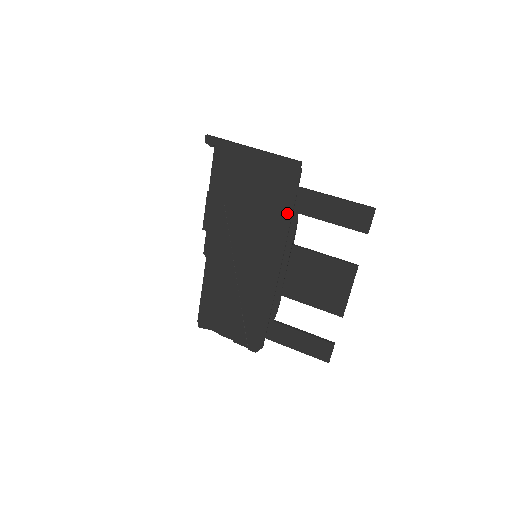
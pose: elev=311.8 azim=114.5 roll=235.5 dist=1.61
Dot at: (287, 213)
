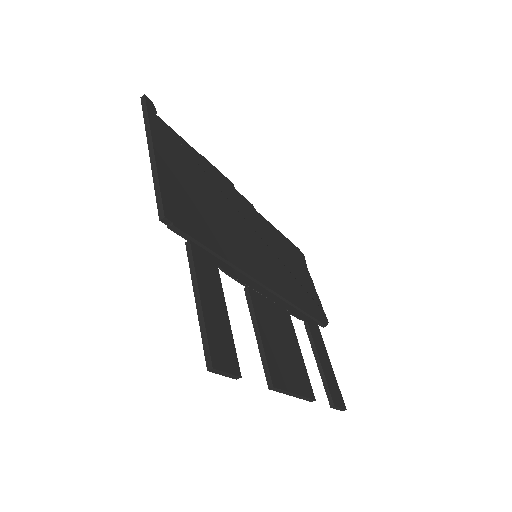
Dot at: occluded
